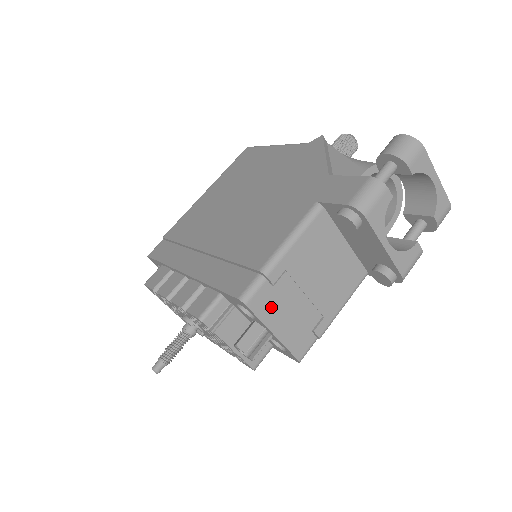
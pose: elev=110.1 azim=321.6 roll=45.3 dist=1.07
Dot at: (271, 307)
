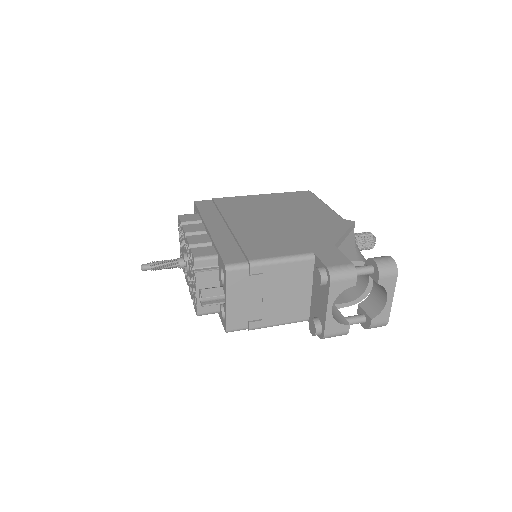
Dot at: (238, 286)
